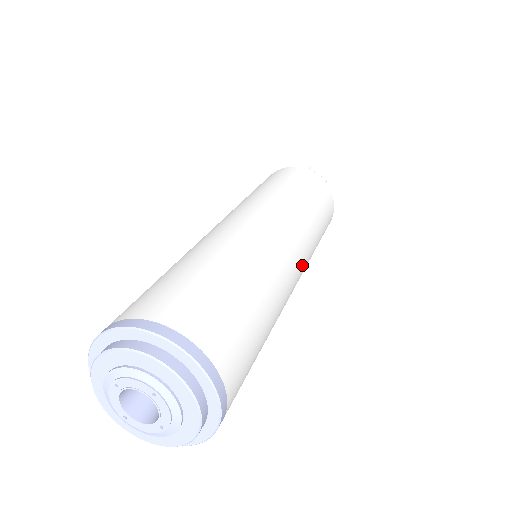
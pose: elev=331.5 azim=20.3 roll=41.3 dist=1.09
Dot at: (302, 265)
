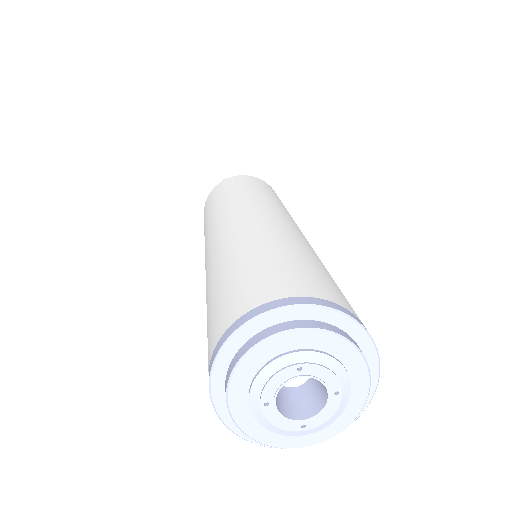
Dot at: occluded
